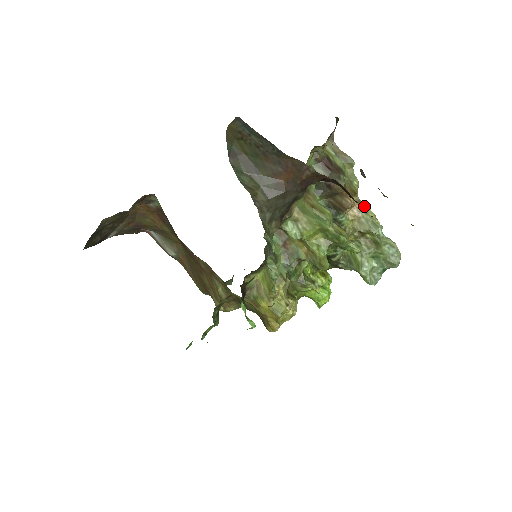
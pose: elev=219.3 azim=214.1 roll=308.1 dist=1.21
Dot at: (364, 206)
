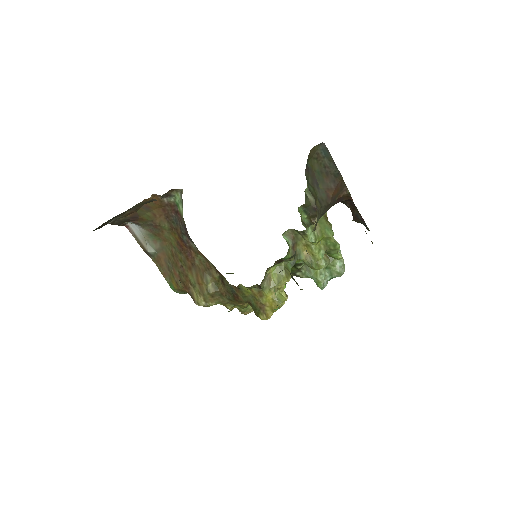
Dot at: occluded
